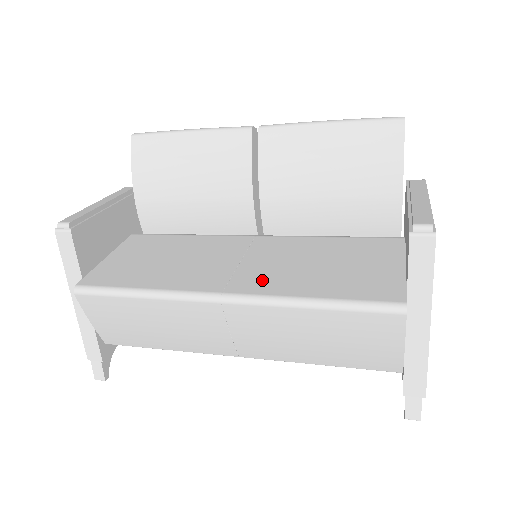
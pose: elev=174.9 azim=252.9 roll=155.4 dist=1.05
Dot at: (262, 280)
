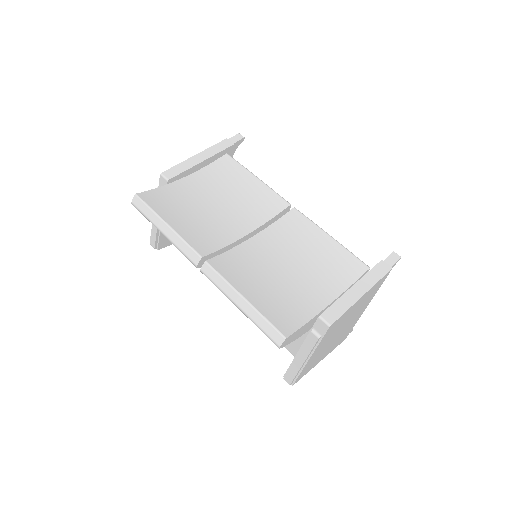
Dot at: occluded
